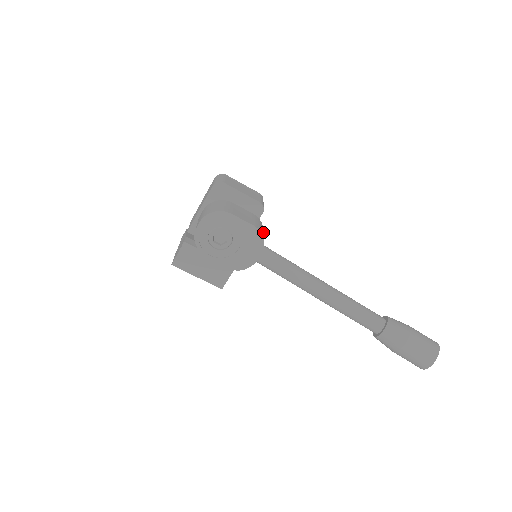
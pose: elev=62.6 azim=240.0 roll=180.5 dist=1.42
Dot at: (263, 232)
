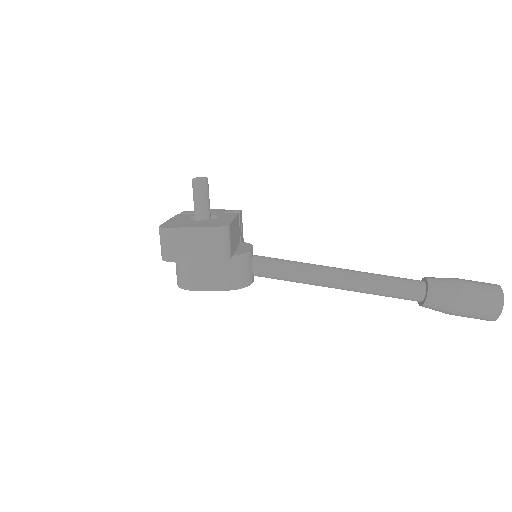
Dot at: (244, 268)
